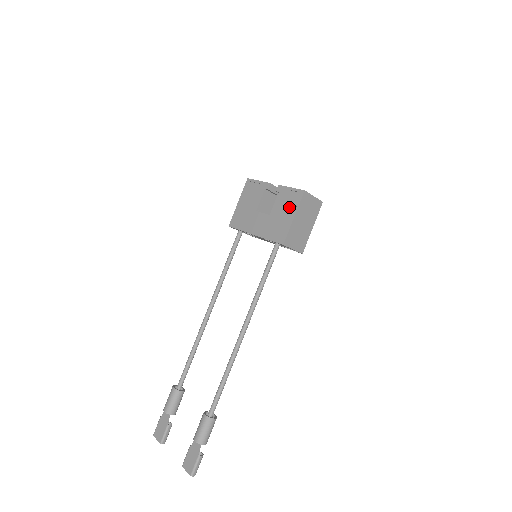
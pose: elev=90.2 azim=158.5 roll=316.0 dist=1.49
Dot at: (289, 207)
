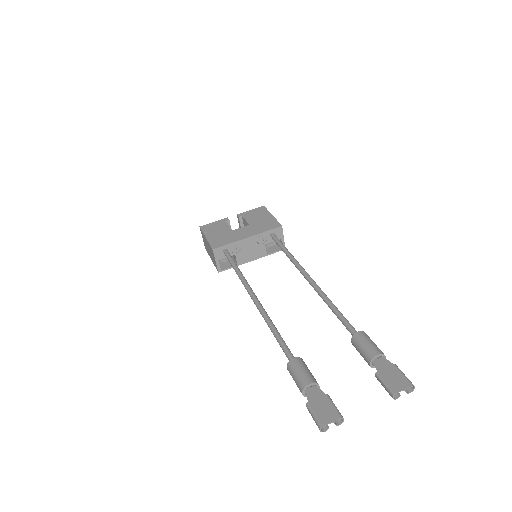
Dot at: (262, 215)
